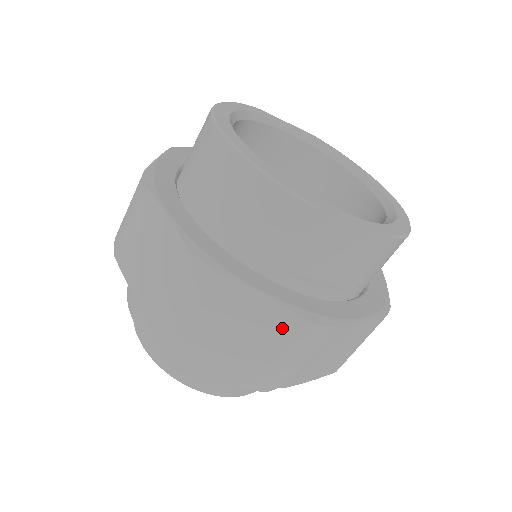
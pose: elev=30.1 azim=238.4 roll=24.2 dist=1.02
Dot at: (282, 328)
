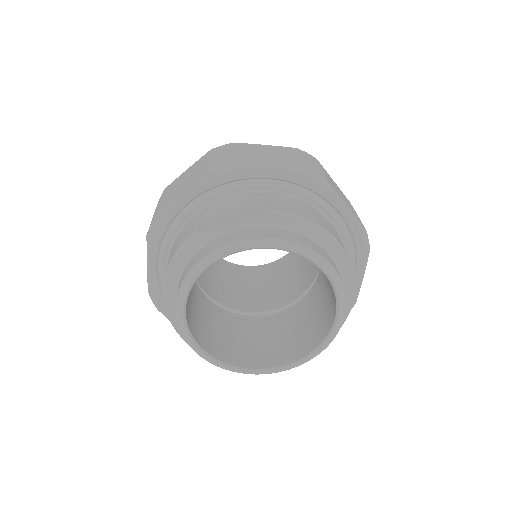
Dot at: (203, 160)
